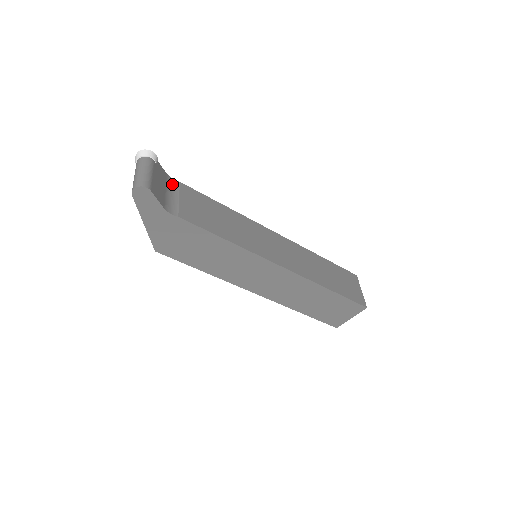
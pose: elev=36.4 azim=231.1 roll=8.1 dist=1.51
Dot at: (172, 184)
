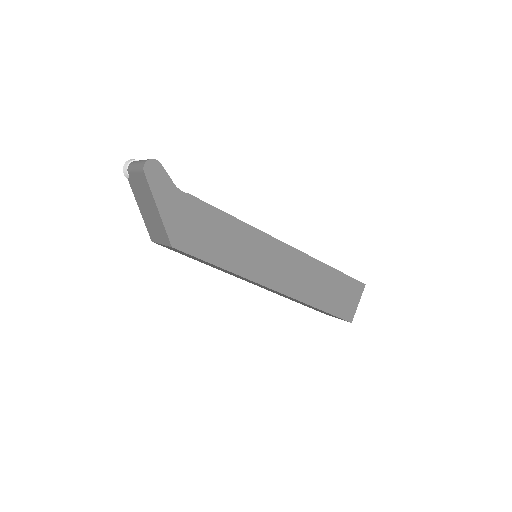
Dot at: occluded
